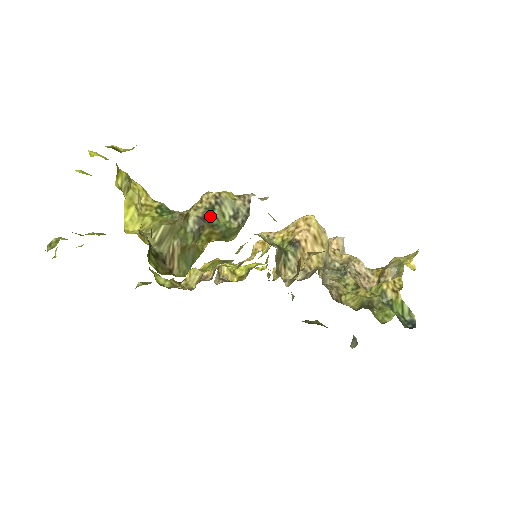
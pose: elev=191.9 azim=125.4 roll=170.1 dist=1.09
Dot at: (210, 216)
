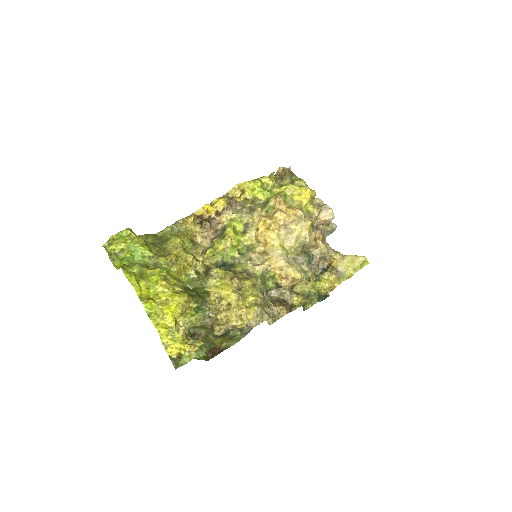
Dot at: (226, 334)
